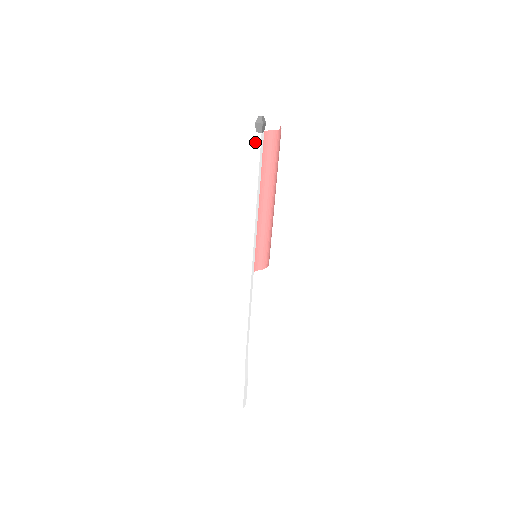
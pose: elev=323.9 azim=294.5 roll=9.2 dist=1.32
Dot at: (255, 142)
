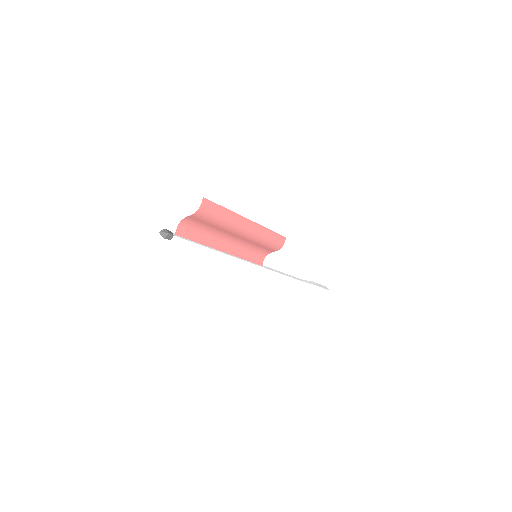
Dot at: (175, 239)
